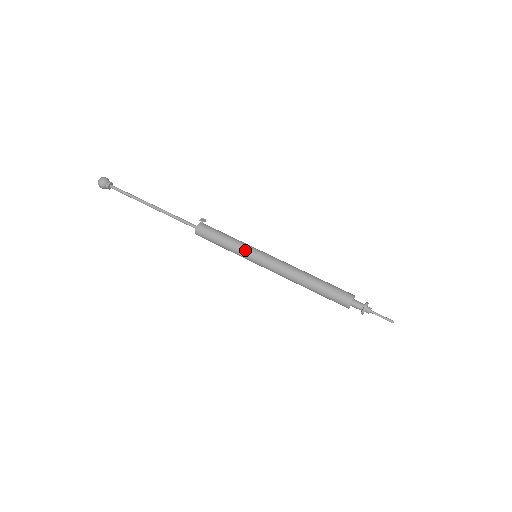
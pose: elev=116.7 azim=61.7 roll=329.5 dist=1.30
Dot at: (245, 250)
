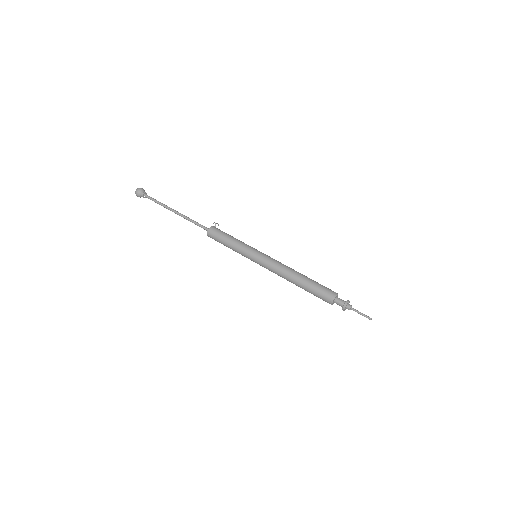
Dot at: (248, 248)
